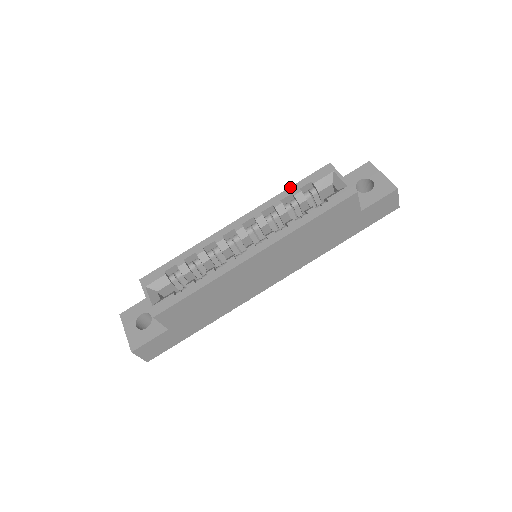
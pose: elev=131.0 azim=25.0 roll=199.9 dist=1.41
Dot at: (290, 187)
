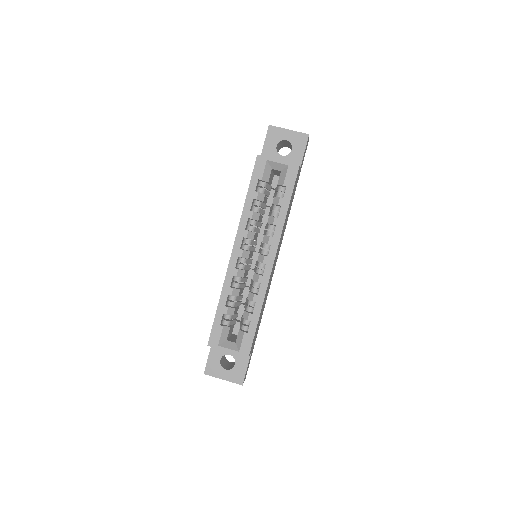
Dot at: (247, 195)
